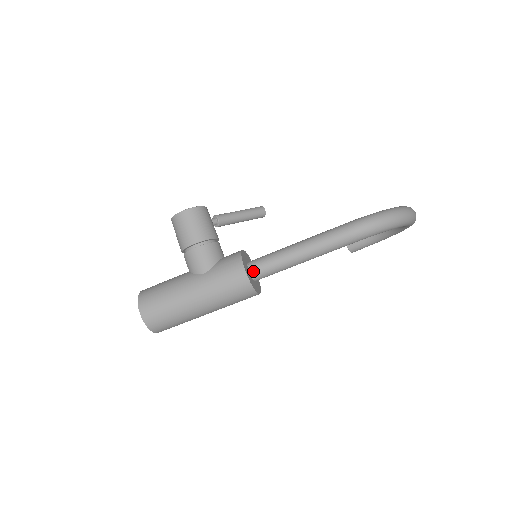
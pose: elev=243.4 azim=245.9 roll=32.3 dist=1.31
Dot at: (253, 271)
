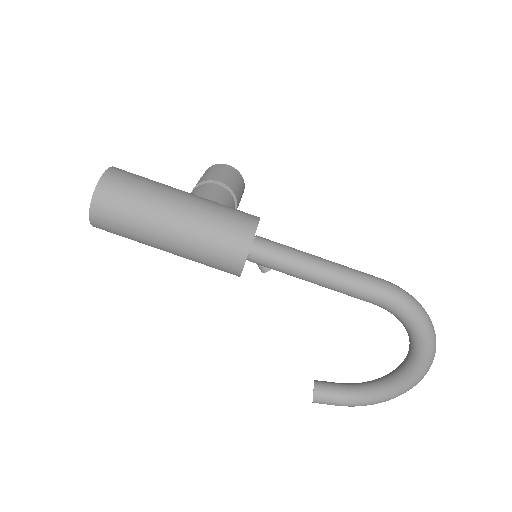
Dot at: (259, 239)
